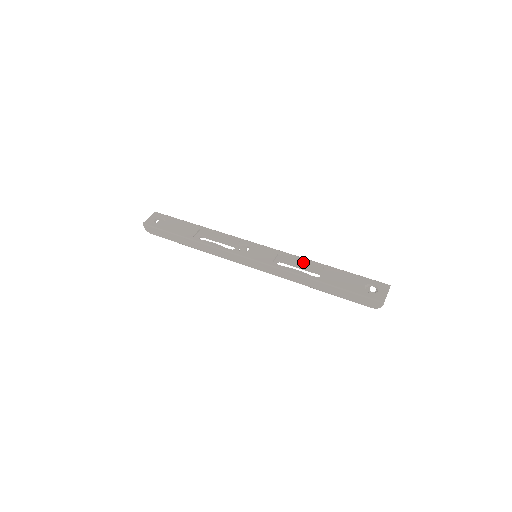
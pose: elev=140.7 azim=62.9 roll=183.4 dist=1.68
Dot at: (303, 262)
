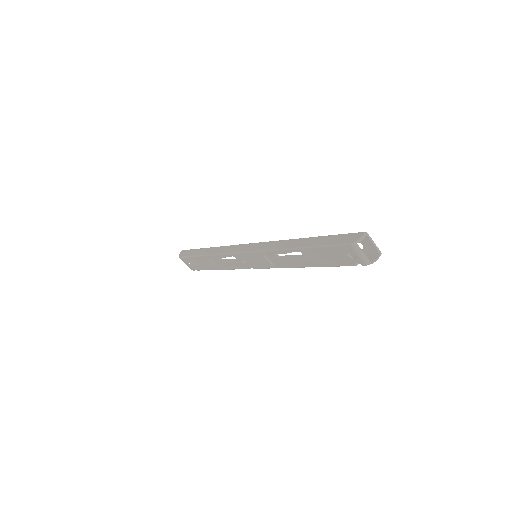
Dot at: (297, 260)
